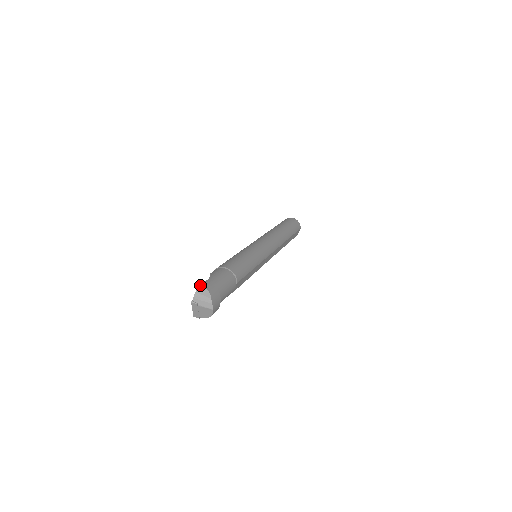
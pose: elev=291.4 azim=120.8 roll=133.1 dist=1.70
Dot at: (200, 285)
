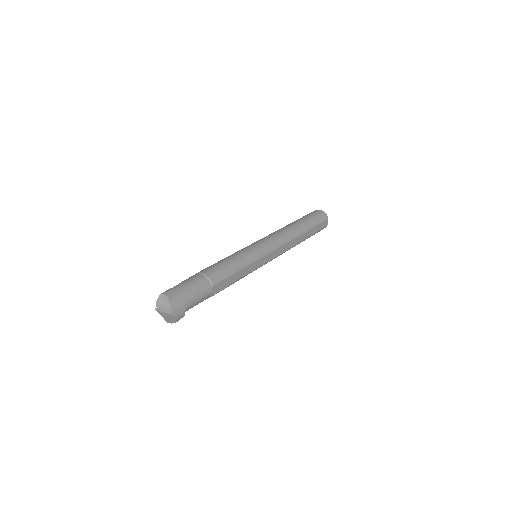
Dot at: (162, 293)
